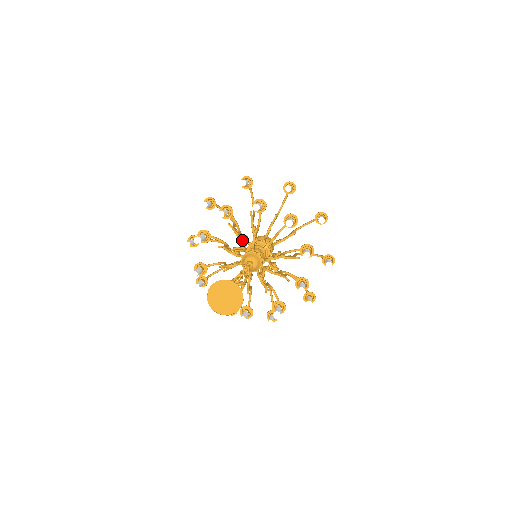
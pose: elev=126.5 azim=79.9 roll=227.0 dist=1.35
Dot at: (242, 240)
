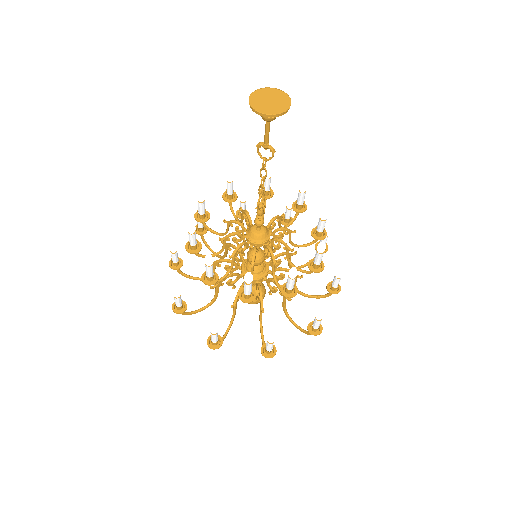
Dot at: (250, 245)
